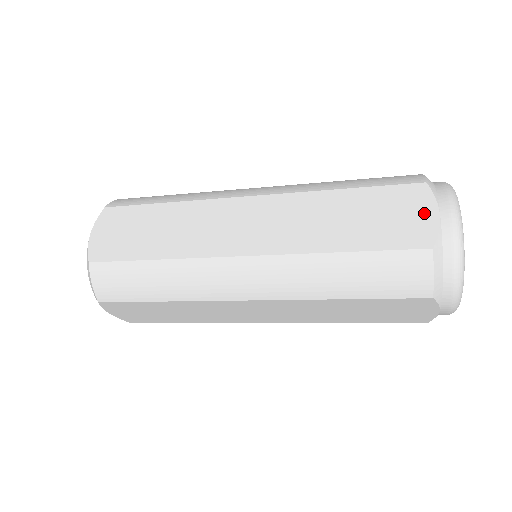
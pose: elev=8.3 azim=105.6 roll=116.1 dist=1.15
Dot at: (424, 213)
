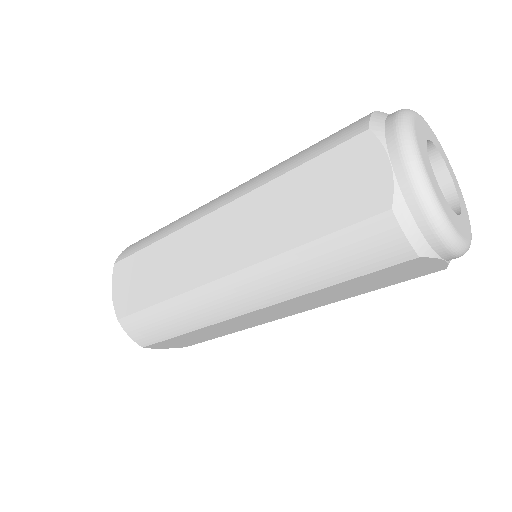
Dot at: (374, 168)
